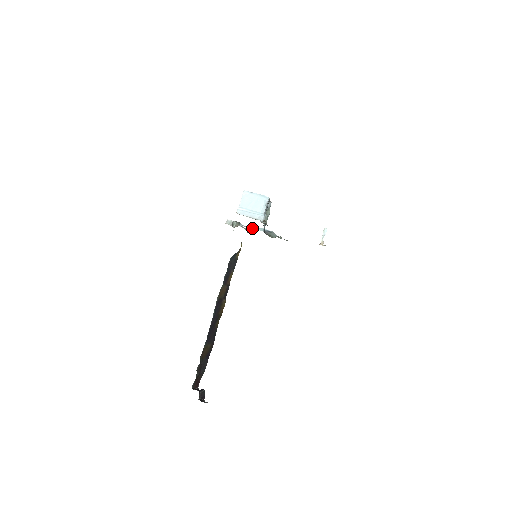
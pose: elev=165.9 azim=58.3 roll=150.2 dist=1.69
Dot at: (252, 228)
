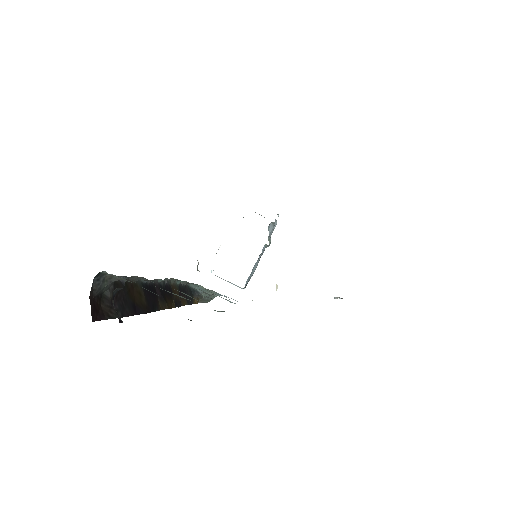
Dot at: occluded
